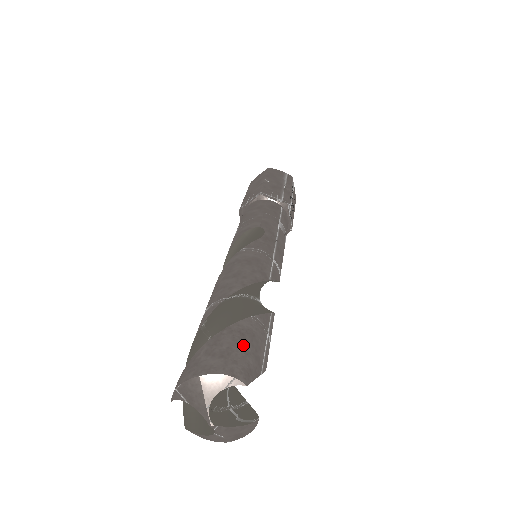
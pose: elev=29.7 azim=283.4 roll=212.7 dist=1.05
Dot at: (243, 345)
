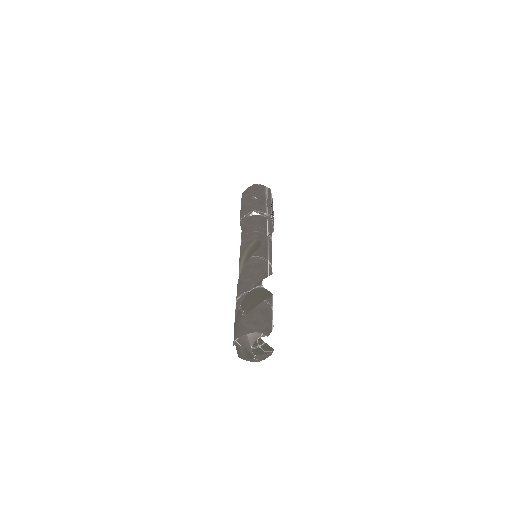
Dot at: (263, 317)
